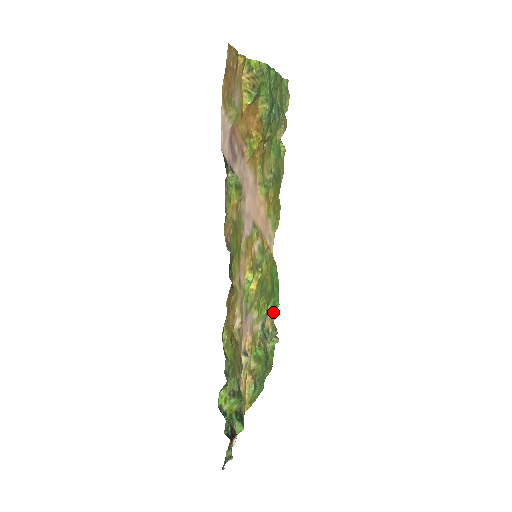
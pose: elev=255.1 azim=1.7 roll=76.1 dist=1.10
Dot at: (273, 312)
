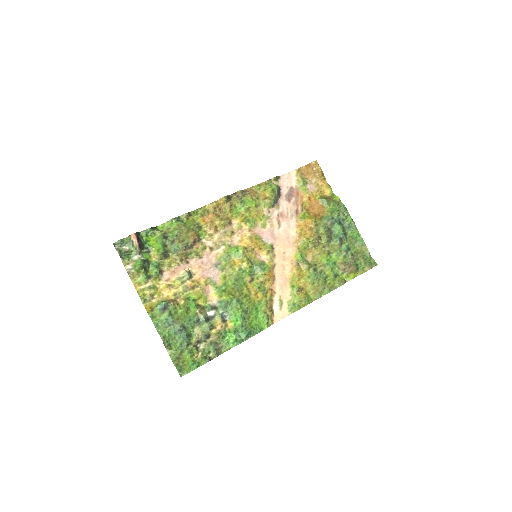
Dot at: (229, 332)
